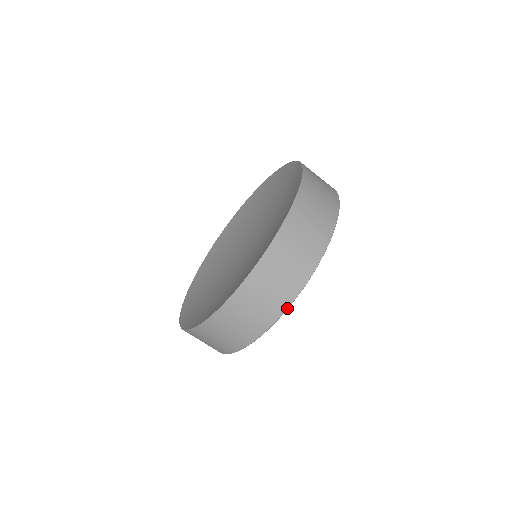
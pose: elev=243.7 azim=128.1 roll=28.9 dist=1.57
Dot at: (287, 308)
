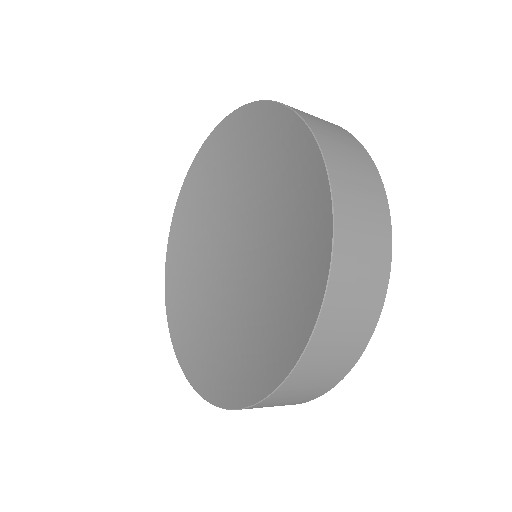
Dot at: (383, 303)
